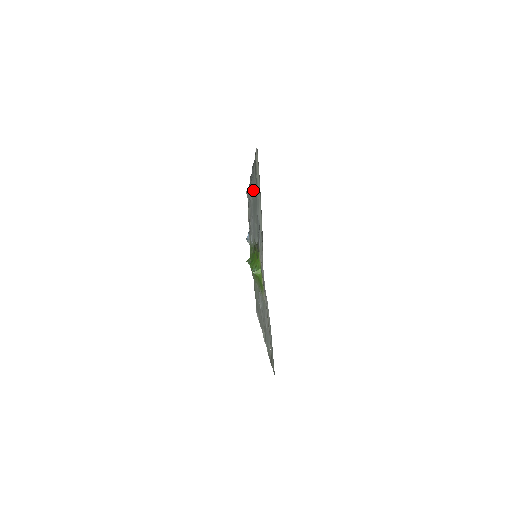
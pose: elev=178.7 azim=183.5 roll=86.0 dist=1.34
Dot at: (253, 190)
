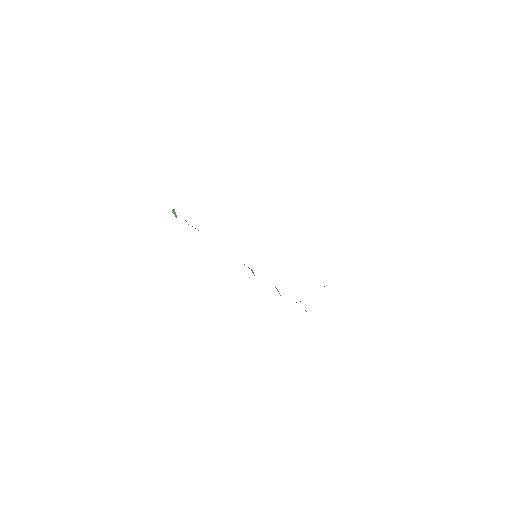
Dot at: occluded
